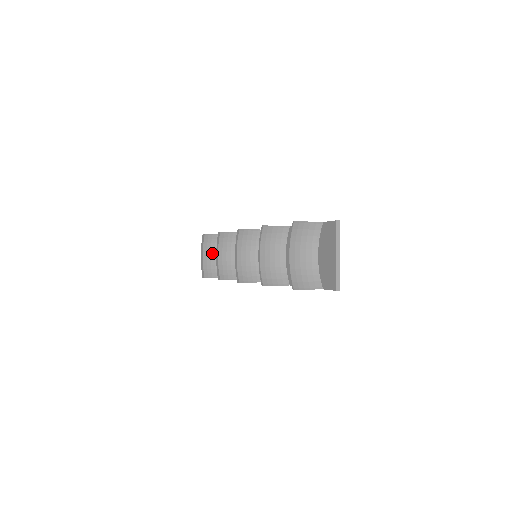
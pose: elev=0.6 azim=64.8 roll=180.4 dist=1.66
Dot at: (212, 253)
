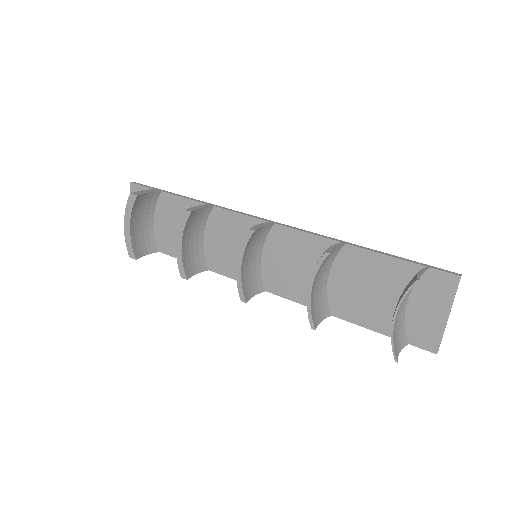
Dot at: (140, 218)
